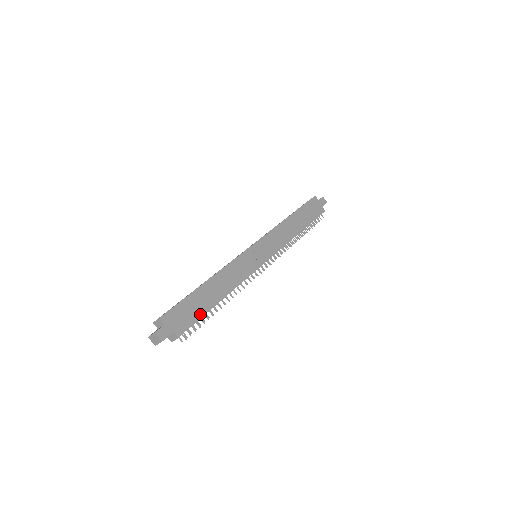
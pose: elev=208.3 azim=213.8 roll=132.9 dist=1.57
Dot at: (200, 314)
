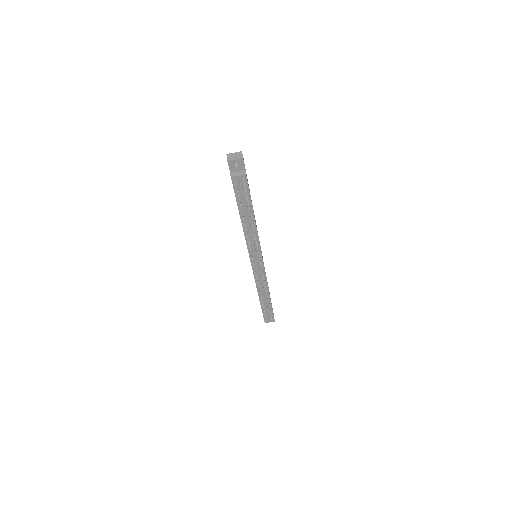
Dot at: (250, 196)
